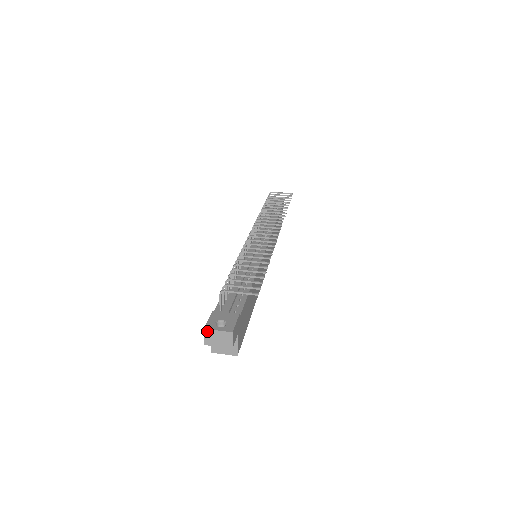
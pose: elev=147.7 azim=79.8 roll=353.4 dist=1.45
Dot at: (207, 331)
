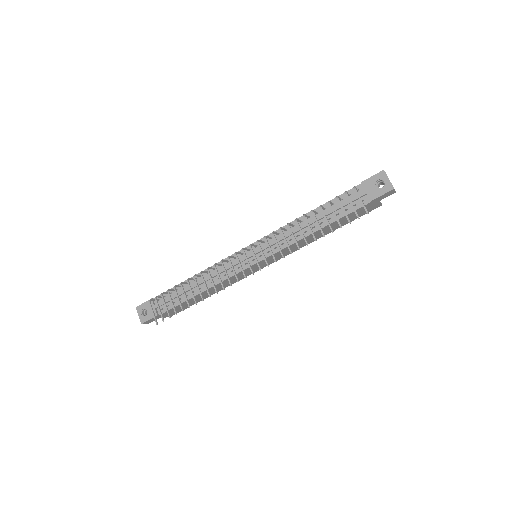
Dot at: (137, 309)
